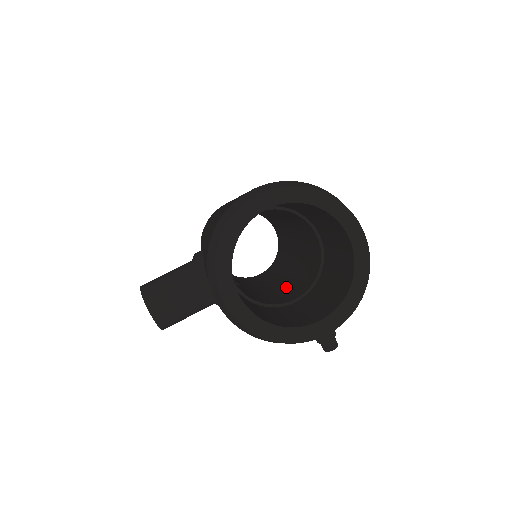
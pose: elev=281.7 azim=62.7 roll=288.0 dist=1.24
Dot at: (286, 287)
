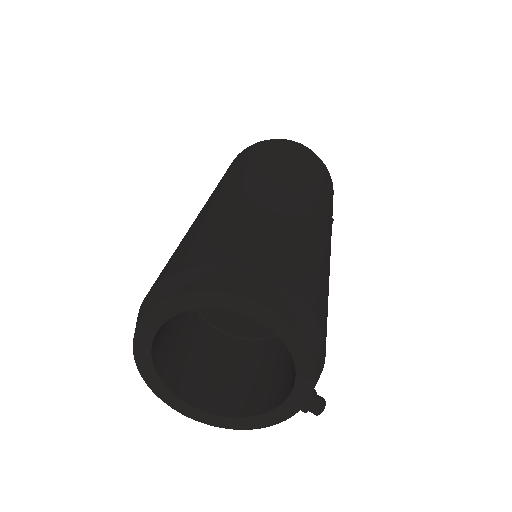
Dot at: occluded
